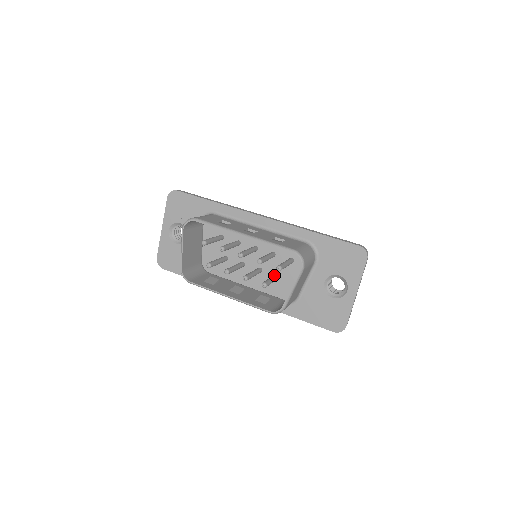
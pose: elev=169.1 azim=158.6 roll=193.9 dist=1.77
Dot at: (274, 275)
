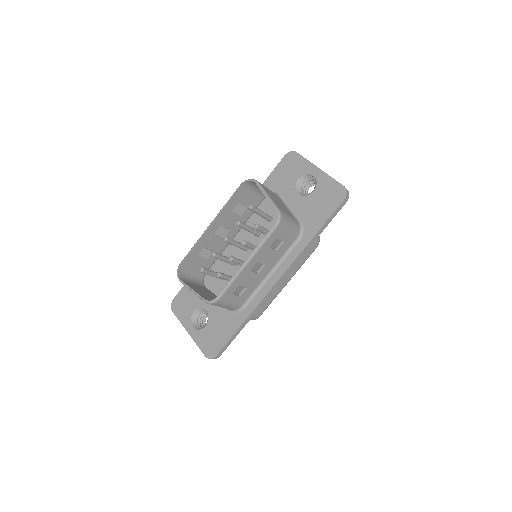
Dot at: occluded
